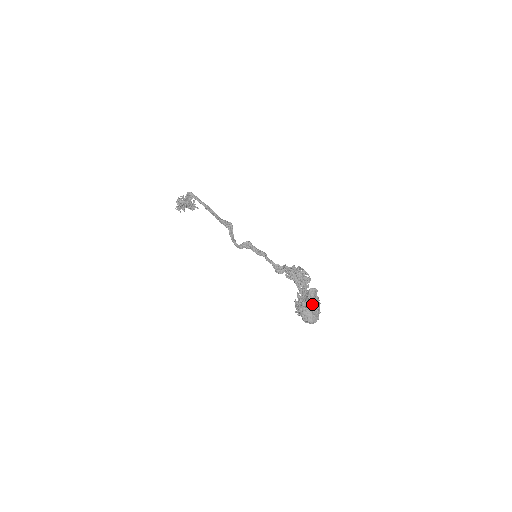
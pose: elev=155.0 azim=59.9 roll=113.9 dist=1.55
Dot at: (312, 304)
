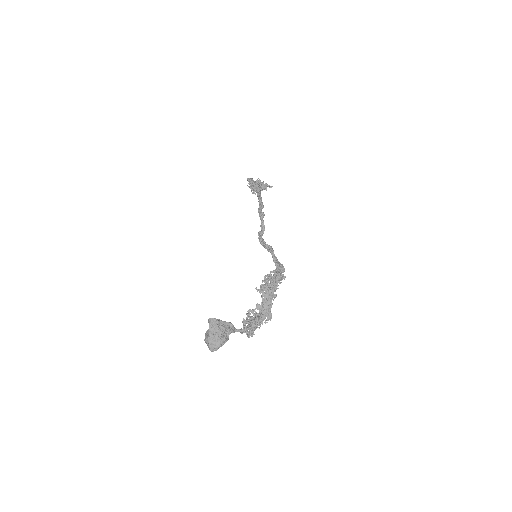
Dot at: (210, 333)
